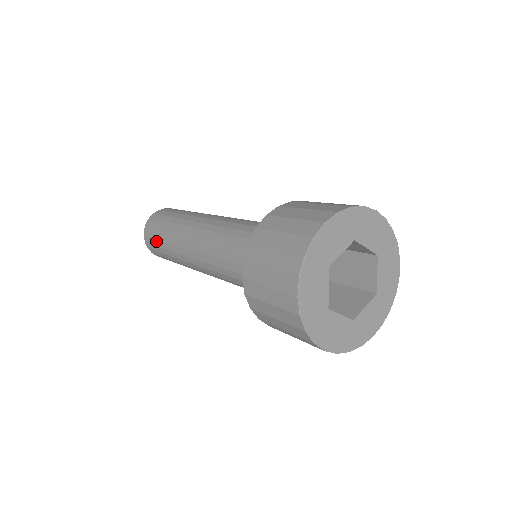
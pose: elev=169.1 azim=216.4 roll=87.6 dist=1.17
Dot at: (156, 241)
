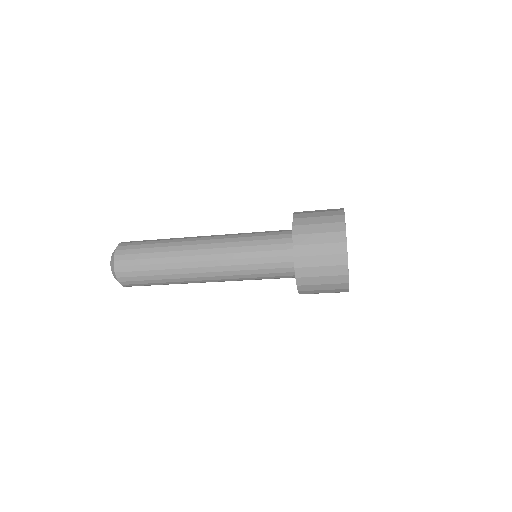
Dot at: (139, 260)
